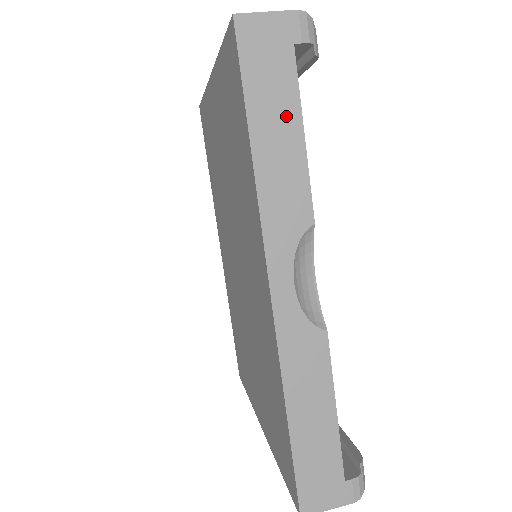
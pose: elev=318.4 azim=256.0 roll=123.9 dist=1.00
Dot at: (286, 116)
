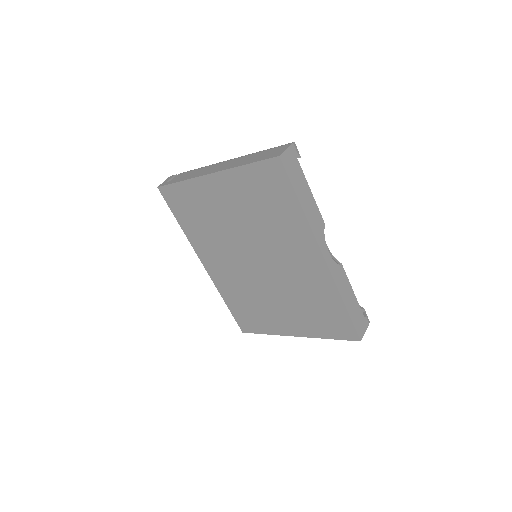
Dot at: (305, 188)
